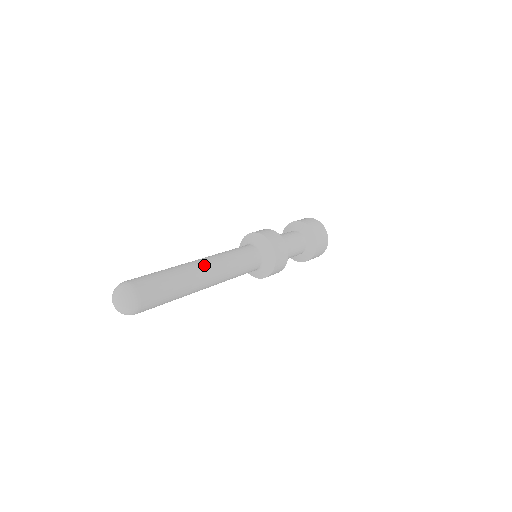
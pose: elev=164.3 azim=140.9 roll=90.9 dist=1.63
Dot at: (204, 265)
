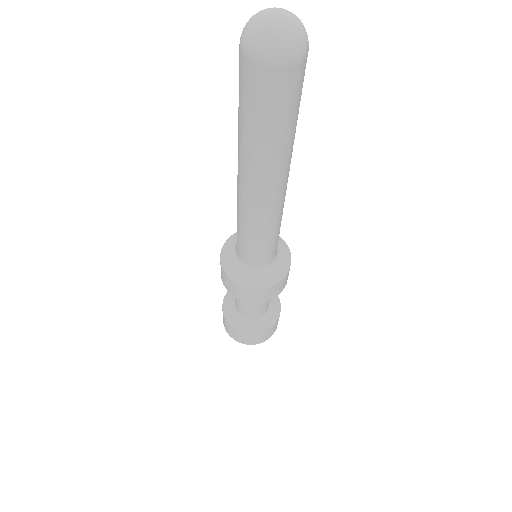
Dot at: occluded
